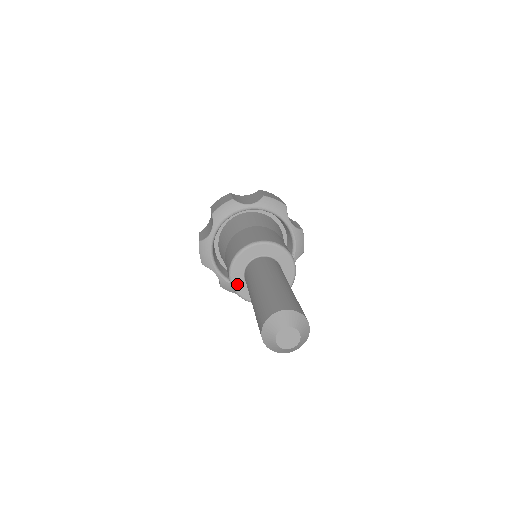
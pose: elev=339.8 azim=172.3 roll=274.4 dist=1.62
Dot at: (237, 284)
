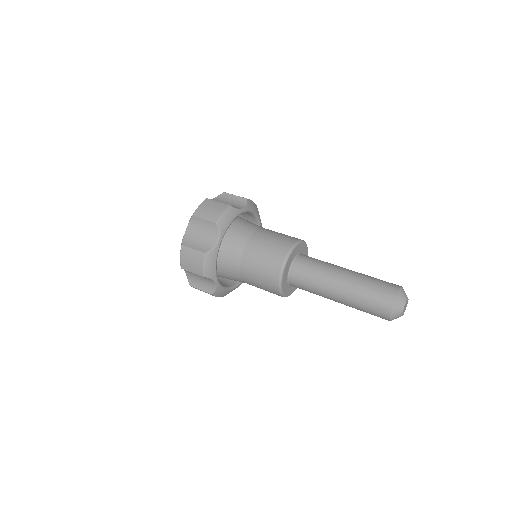
Dot at: (289, 292)
